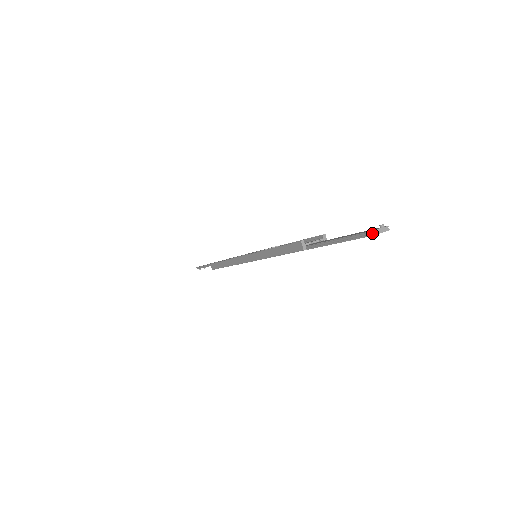
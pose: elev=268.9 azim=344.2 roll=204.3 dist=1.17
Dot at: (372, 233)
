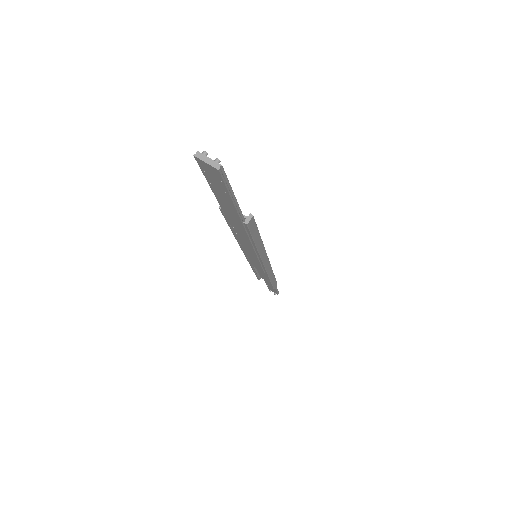
Dot at: (198, 154)
